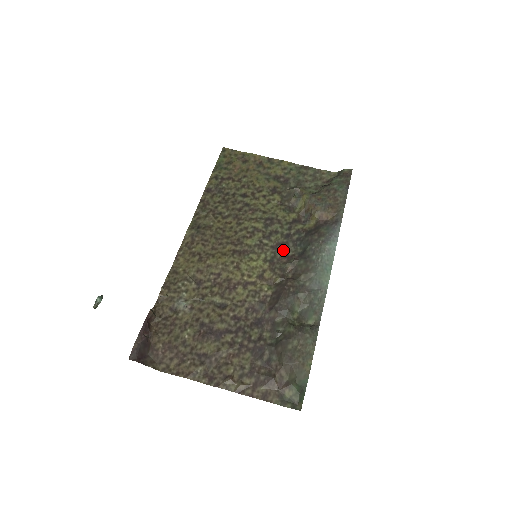
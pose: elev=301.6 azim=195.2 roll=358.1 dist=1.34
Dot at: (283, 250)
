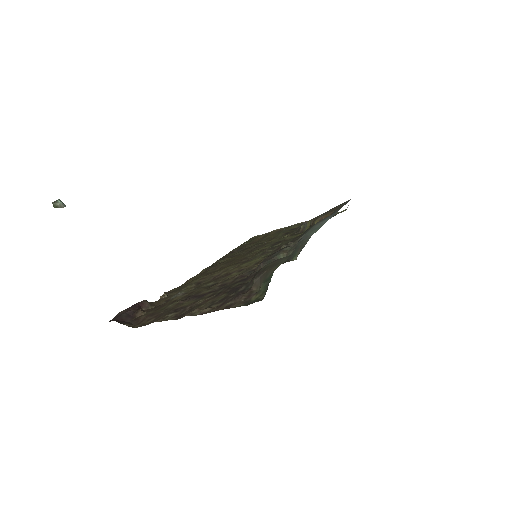
Dot at: occluded
